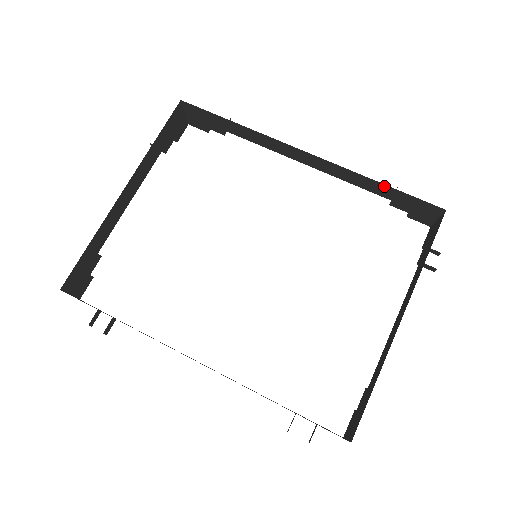
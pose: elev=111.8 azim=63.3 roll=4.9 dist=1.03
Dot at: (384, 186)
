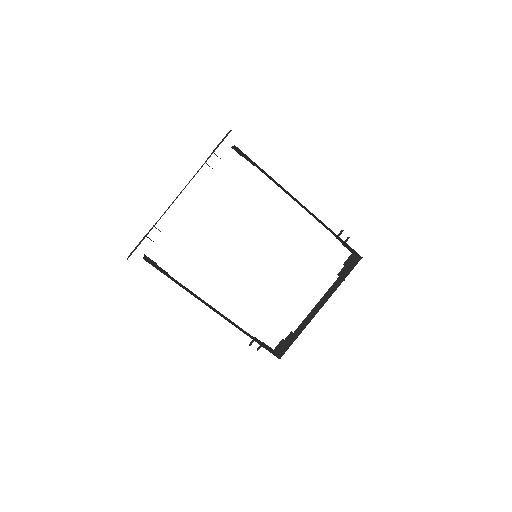
Dot at: (337, 235)
